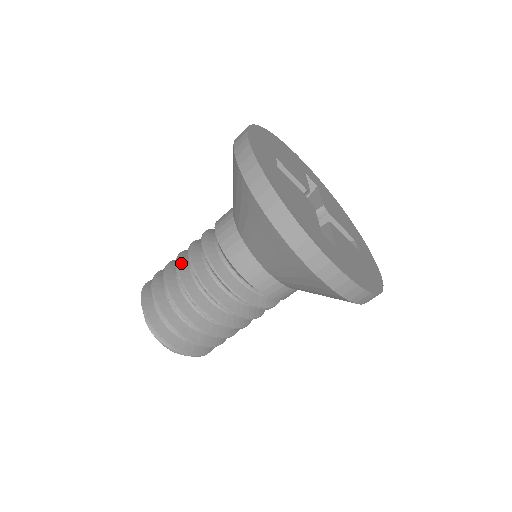
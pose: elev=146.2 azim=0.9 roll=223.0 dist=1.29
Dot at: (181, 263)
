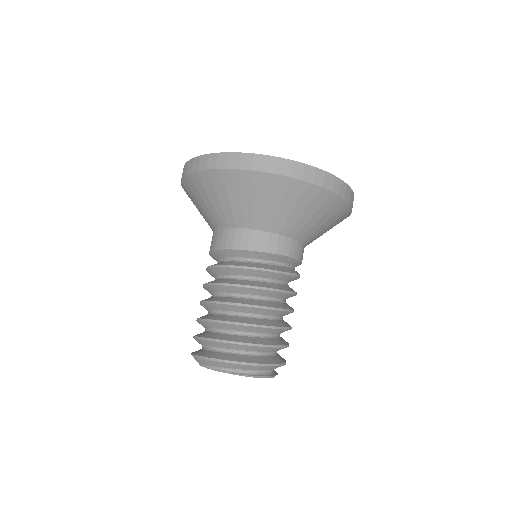
Dot at: (207, 299)
